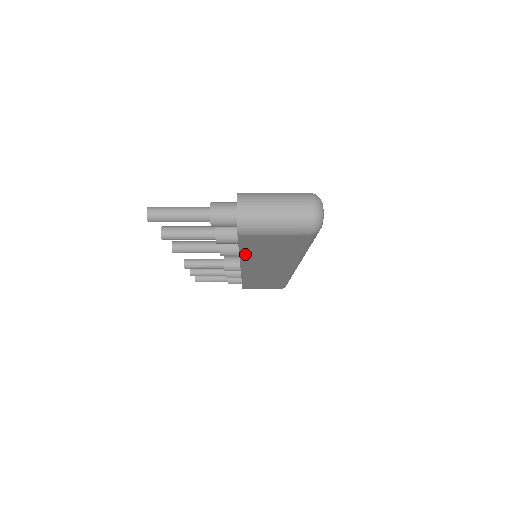
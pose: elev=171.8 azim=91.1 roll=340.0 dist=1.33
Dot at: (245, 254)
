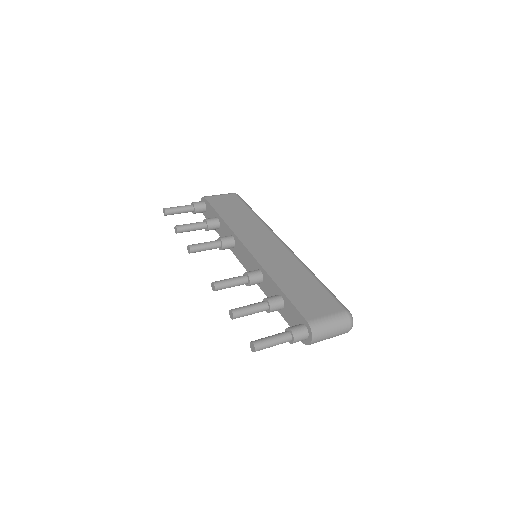
Dot at: occluded
